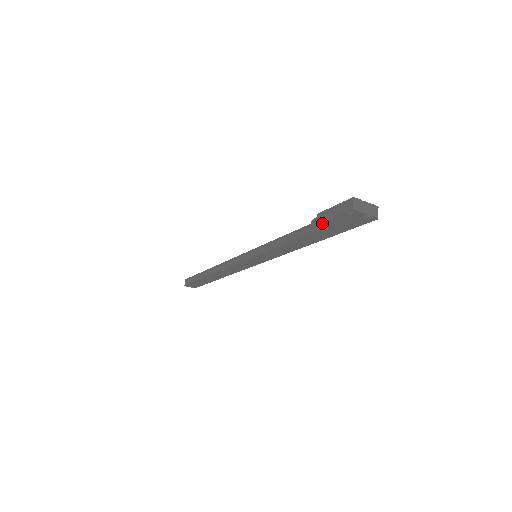
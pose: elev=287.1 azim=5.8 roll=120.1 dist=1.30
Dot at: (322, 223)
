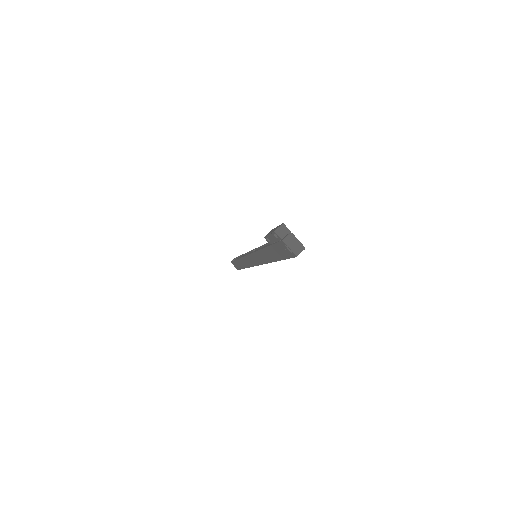
Dot at: (268, 238)
